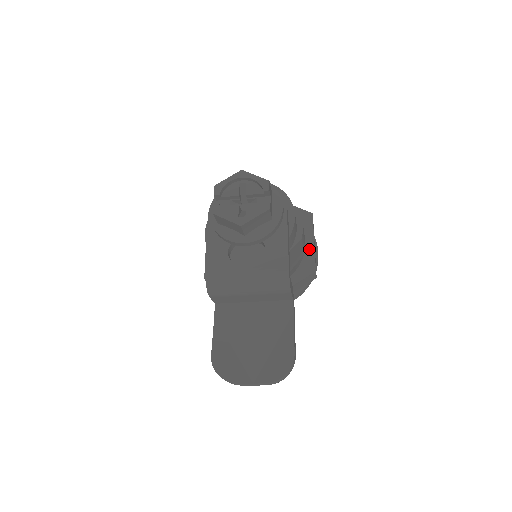
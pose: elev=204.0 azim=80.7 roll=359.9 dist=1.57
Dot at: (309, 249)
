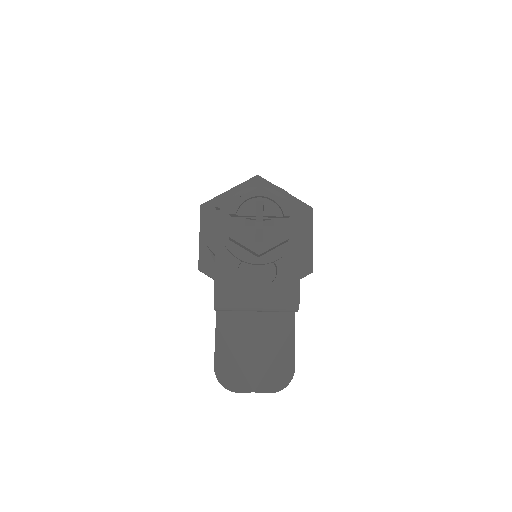
Dot at: (307, 248)
